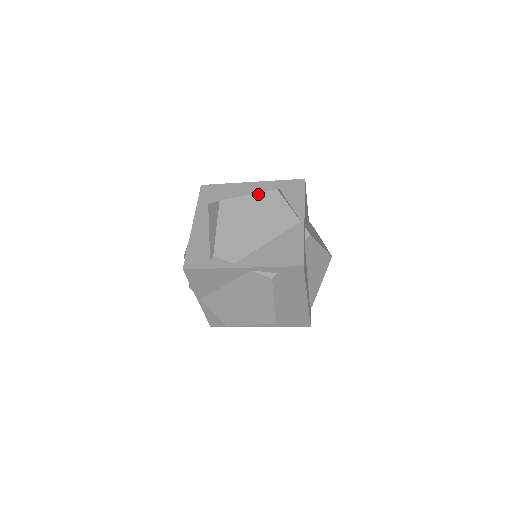
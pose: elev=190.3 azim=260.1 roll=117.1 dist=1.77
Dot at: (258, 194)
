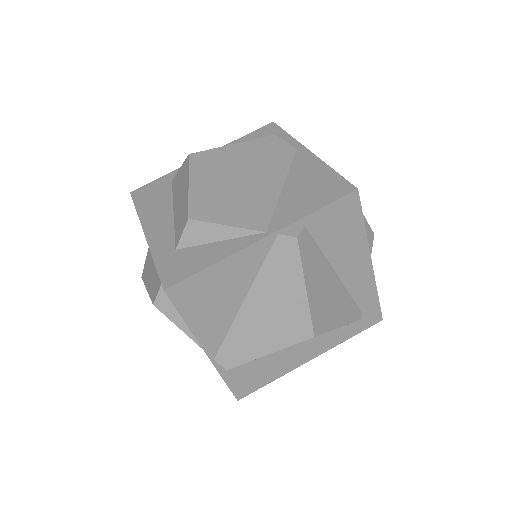
Dot at: occluded
